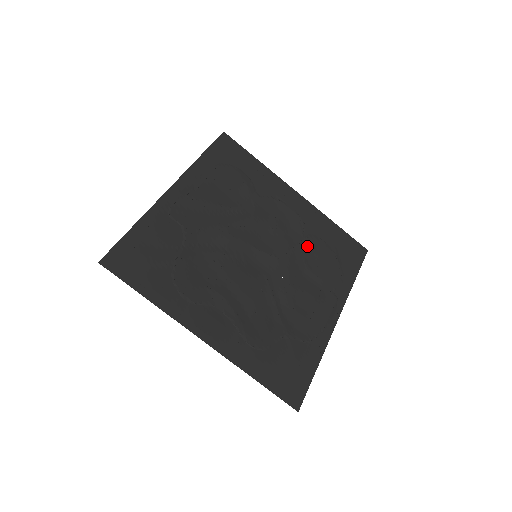
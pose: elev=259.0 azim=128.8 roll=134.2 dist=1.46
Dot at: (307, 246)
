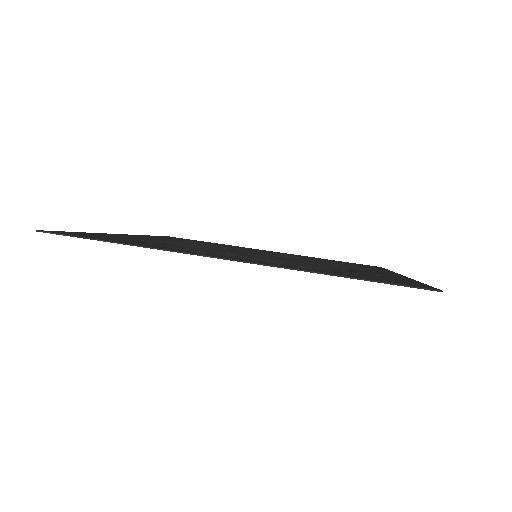
Dot at: (311, 261)
